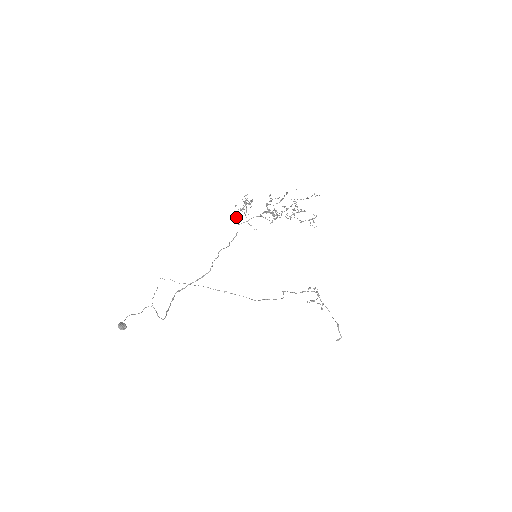
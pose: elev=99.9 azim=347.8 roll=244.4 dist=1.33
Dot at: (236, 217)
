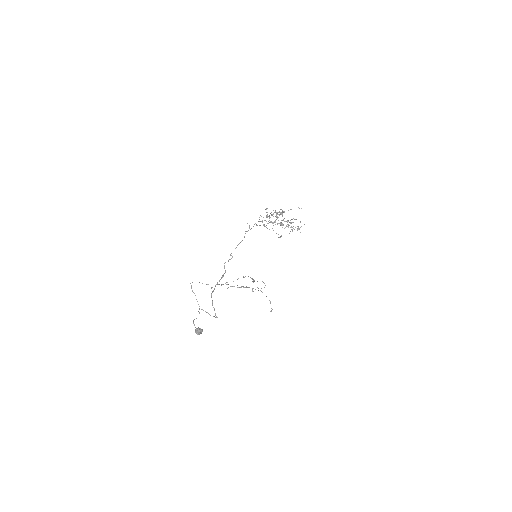
Dot at: occluded
